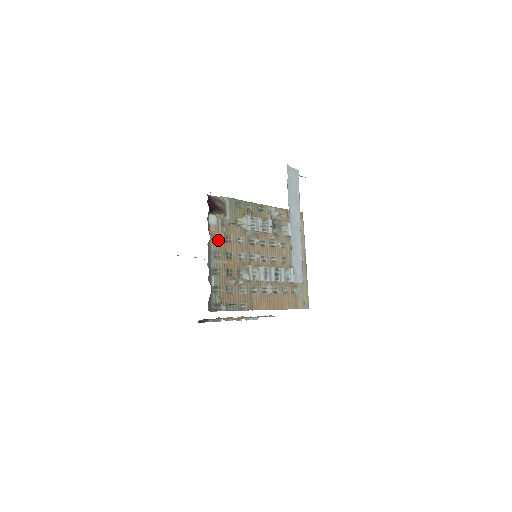
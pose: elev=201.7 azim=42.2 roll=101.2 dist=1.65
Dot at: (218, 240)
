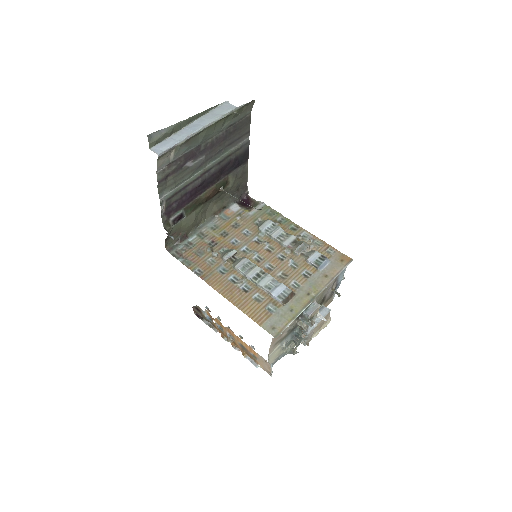
Dot at: (226, 221)
